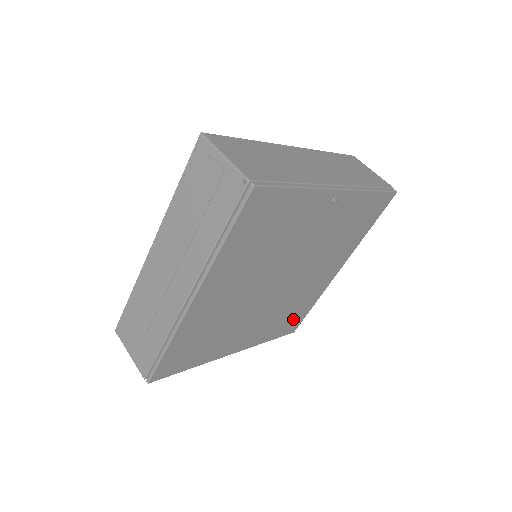
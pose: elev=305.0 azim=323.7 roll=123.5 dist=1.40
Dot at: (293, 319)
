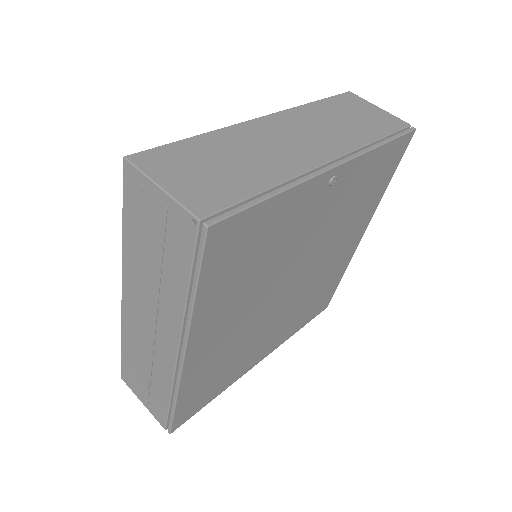
Dot at: (321, 299)
